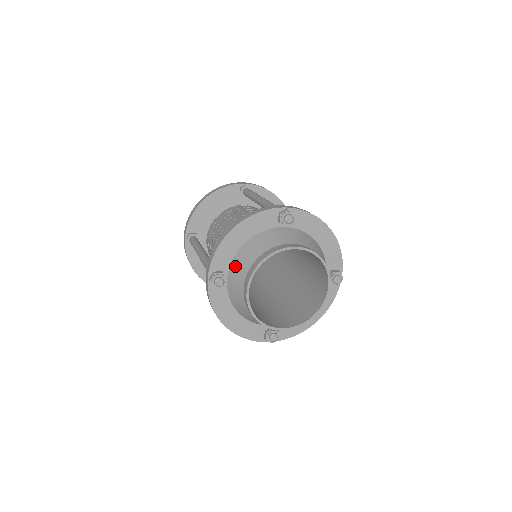
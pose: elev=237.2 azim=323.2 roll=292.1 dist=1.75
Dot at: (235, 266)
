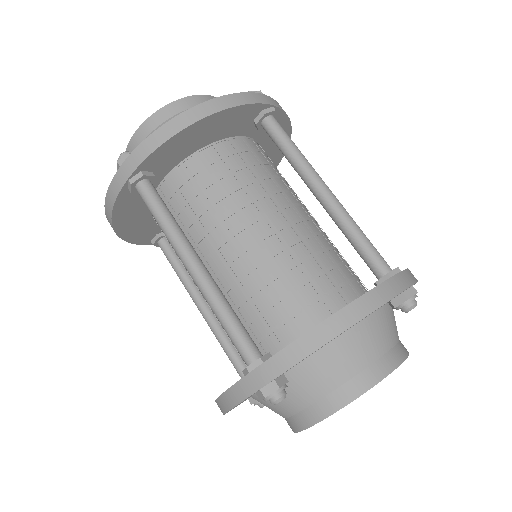
Dot at: (309, 370)
